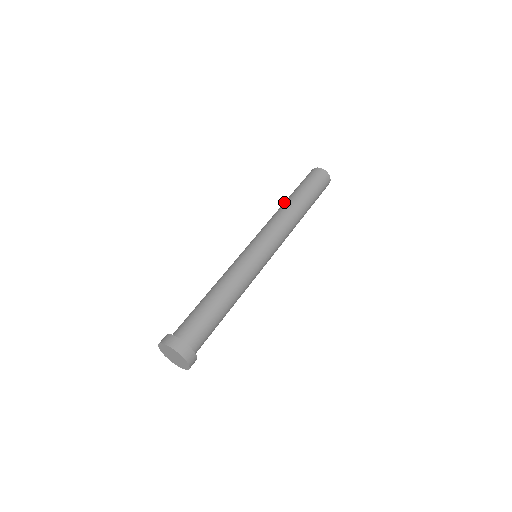
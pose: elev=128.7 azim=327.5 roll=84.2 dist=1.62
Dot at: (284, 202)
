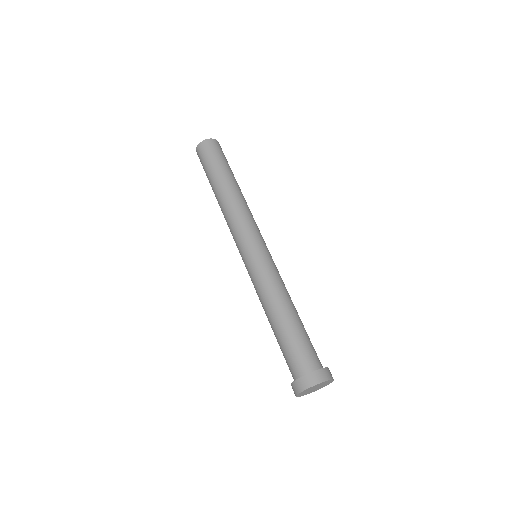
Dot at: (217, 195)
